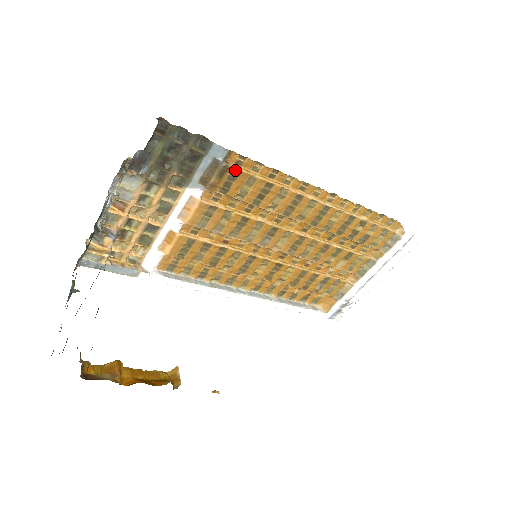
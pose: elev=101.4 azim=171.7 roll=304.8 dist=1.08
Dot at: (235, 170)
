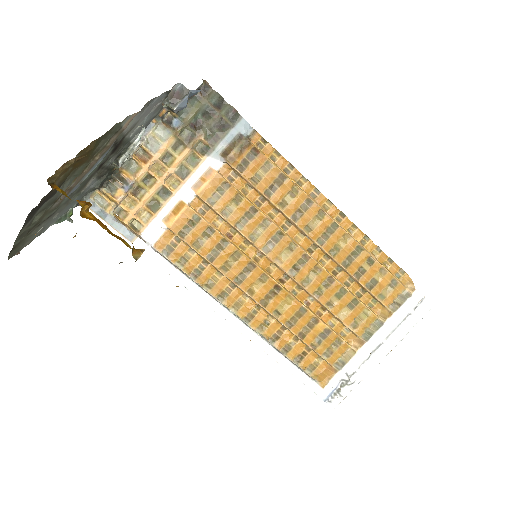
Dot at: (255, 149)
